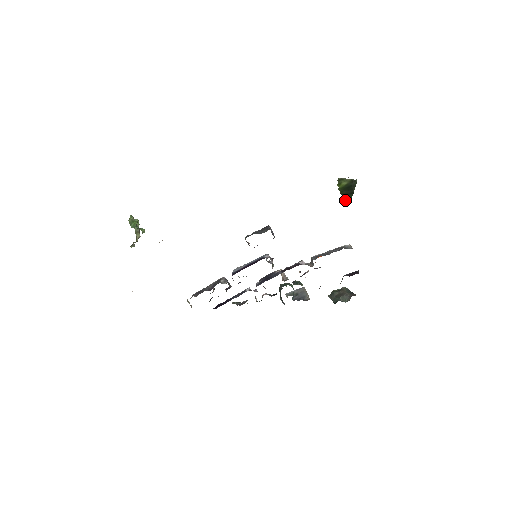
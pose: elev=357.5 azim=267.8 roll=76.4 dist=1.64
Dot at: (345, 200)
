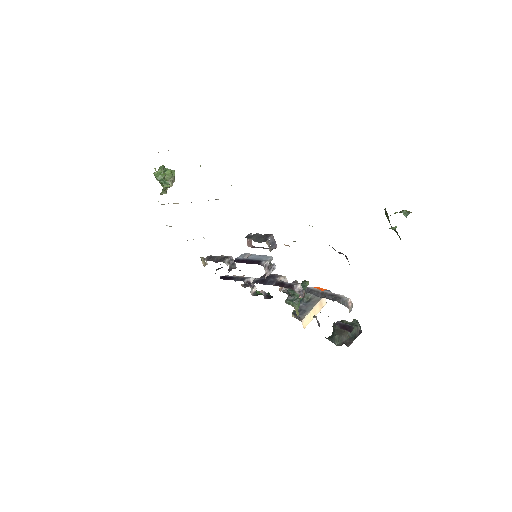
Dot at: occluded
